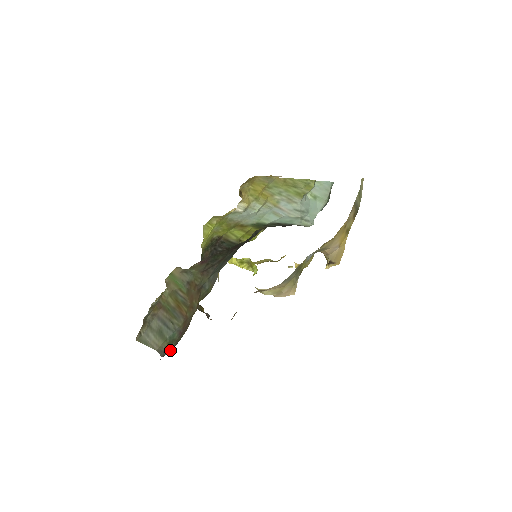
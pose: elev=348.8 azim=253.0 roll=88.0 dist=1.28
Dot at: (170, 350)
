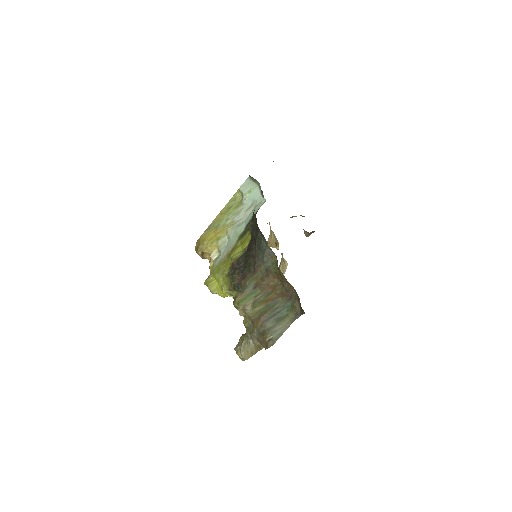
Dot at: (299, 305)
